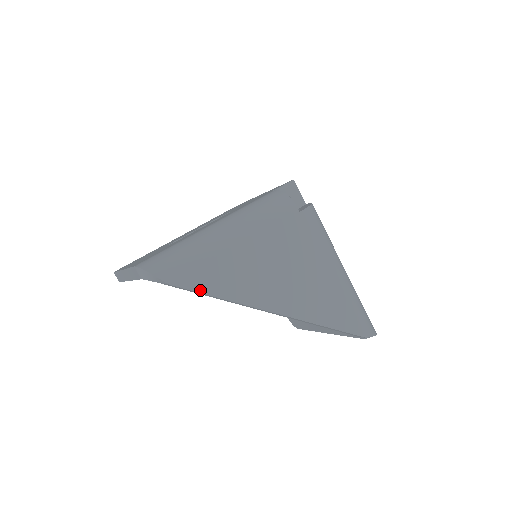
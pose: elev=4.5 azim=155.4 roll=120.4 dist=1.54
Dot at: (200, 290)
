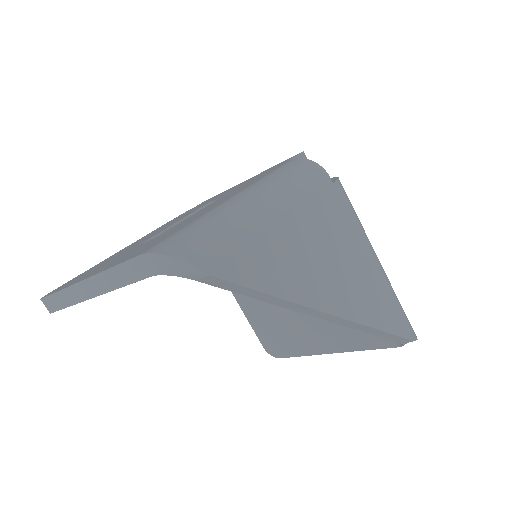
Dot at: (250, 284)
